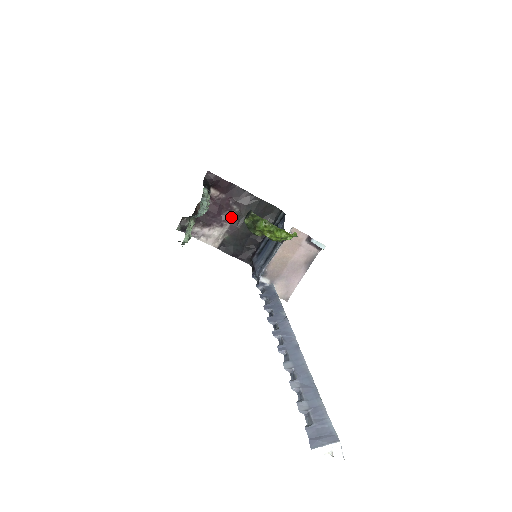
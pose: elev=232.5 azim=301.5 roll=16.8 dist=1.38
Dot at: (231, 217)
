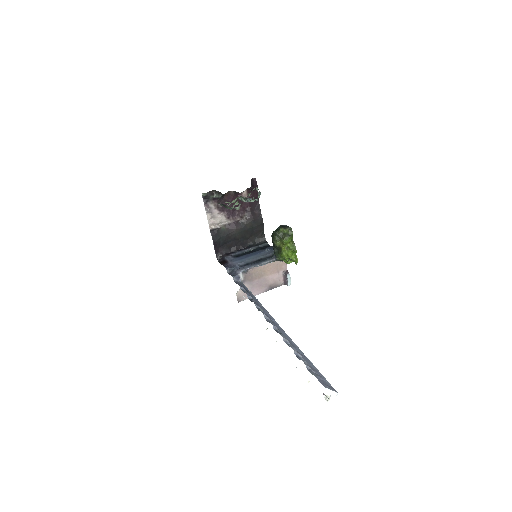
Dot at: (238, 218)
